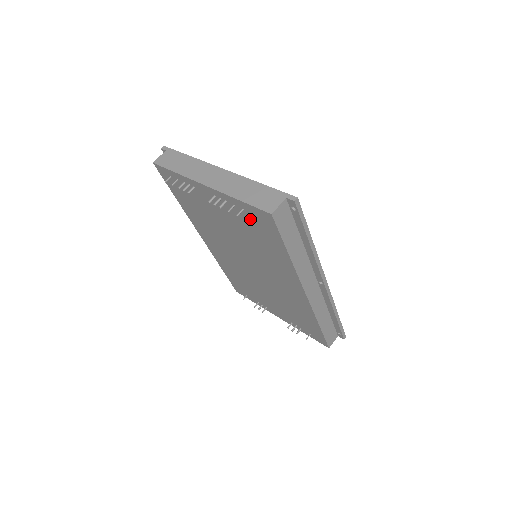
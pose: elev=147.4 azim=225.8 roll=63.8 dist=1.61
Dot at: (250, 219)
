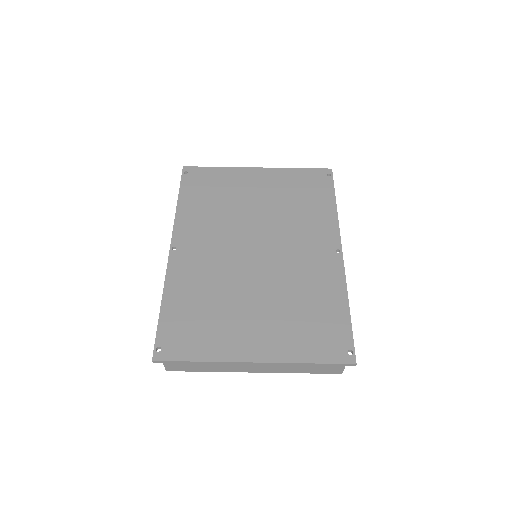
Dot at: occluded
